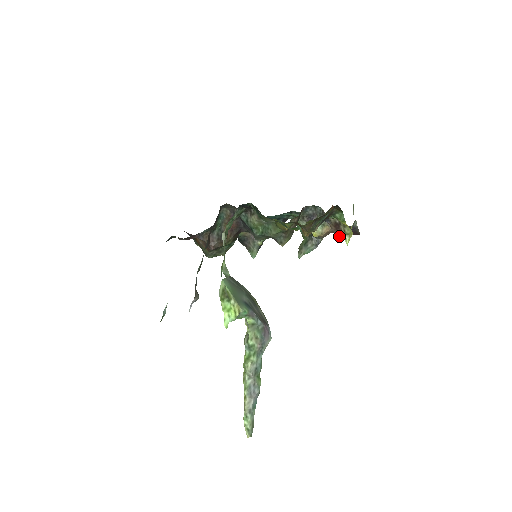
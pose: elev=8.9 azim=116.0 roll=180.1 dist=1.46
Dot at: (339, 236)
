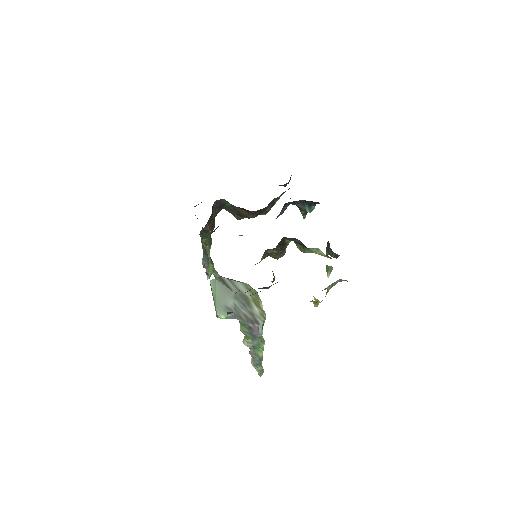
Dot at: occluded
